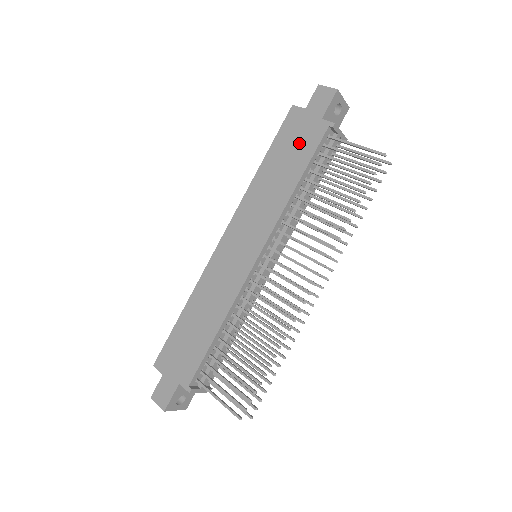
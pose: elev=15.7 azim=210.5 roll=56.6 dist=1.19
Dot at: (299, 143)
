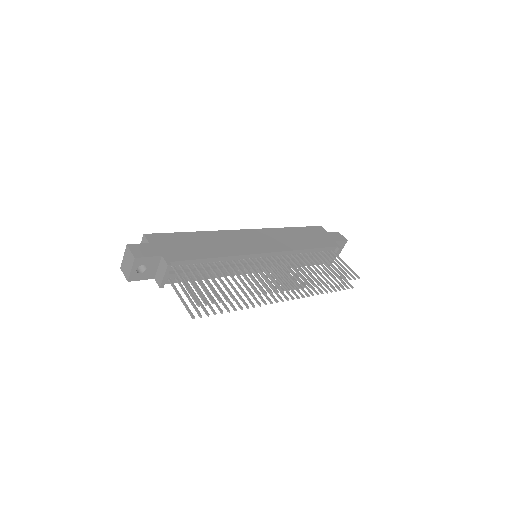
Dot at: (318, 238)
